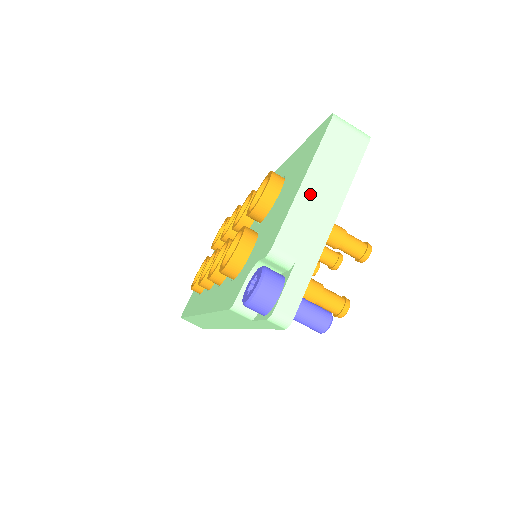
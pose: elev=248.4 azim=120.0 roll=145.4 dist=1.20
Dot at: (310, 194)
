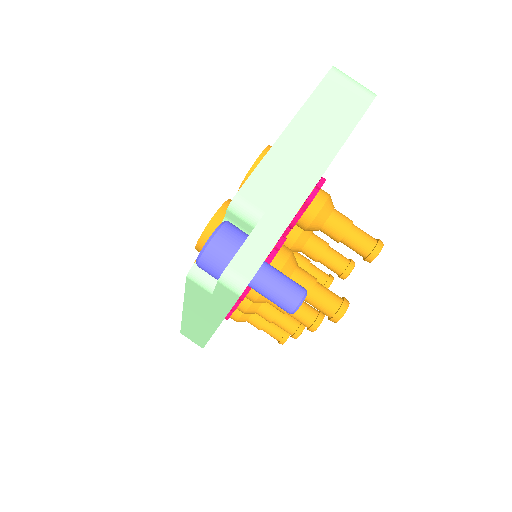
Dot at: (292, 144)
